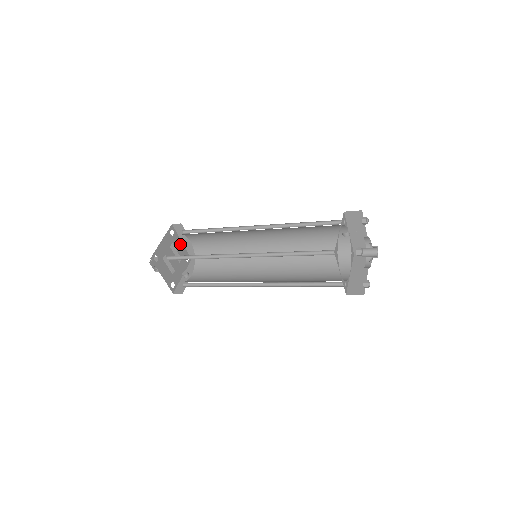
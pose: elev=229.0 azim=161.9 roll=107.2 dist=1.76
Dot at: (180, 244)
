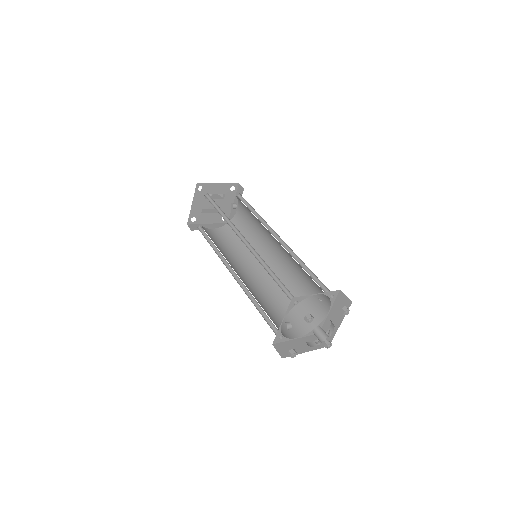
Dot at: (217, 186)
